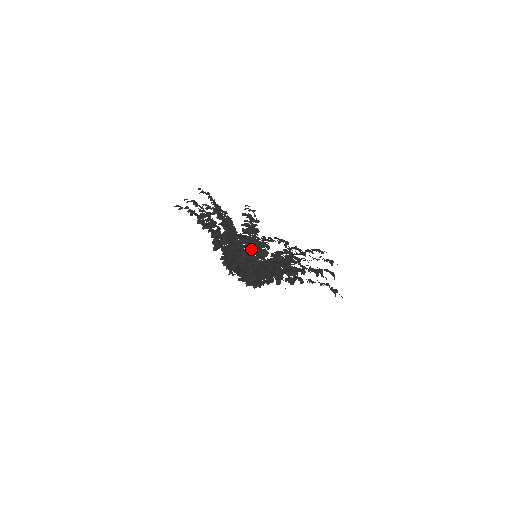
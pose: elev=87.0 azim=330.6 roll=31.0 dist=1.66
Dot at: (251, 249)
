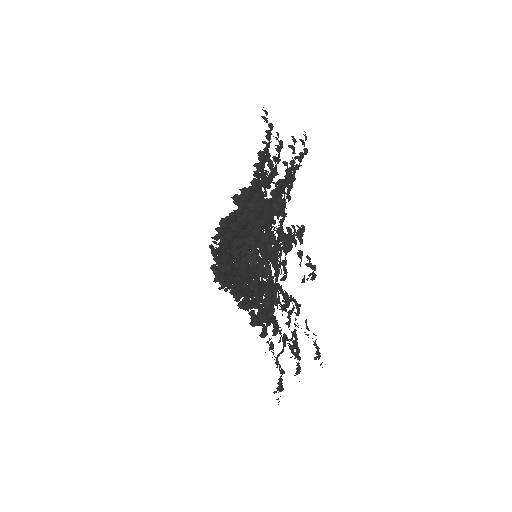
Dot at: occluded
